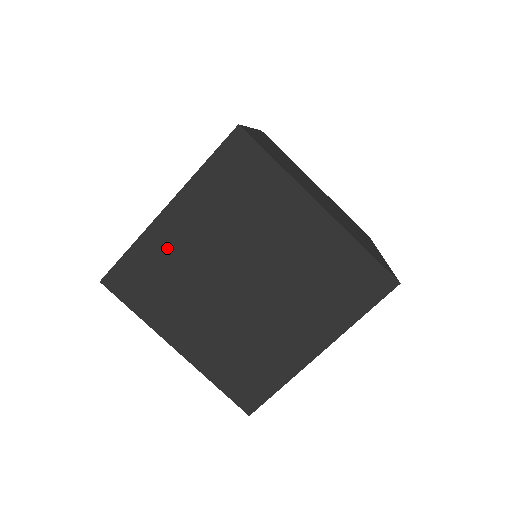
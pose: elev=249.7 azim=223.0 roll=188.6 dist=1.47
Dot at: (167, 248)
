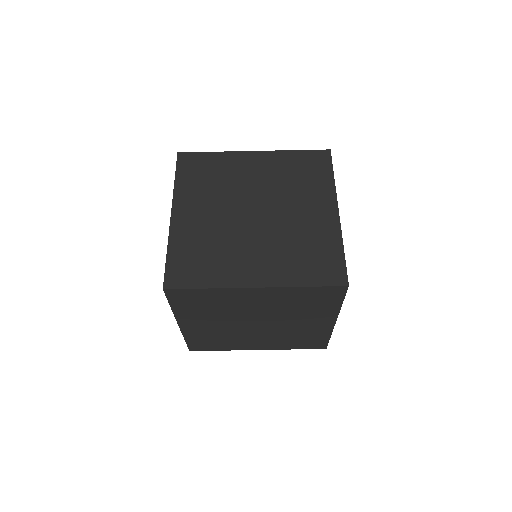
Dot at: (232, 299)
